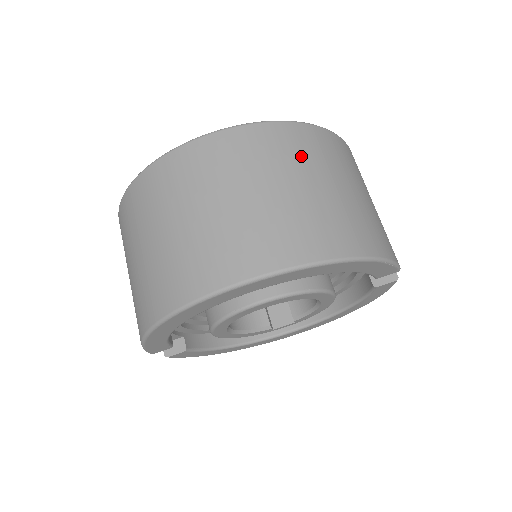
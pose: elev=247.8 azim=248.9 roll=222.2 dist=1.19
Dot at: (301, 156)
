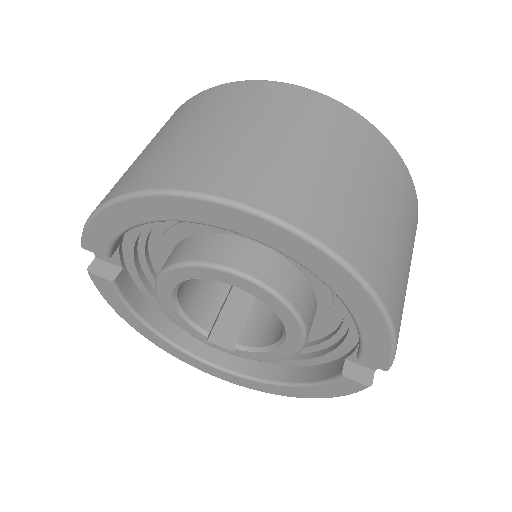
Dot at: (391, 181)
